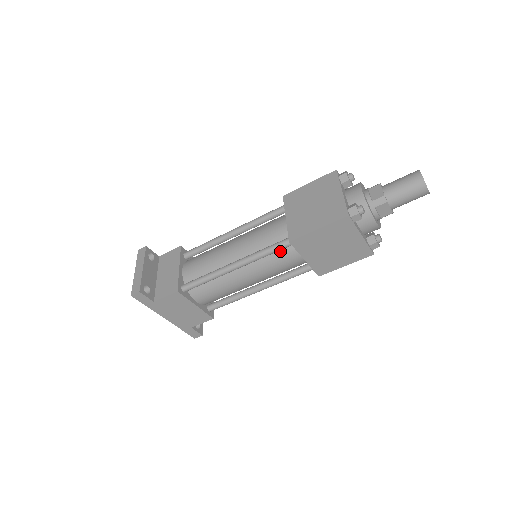
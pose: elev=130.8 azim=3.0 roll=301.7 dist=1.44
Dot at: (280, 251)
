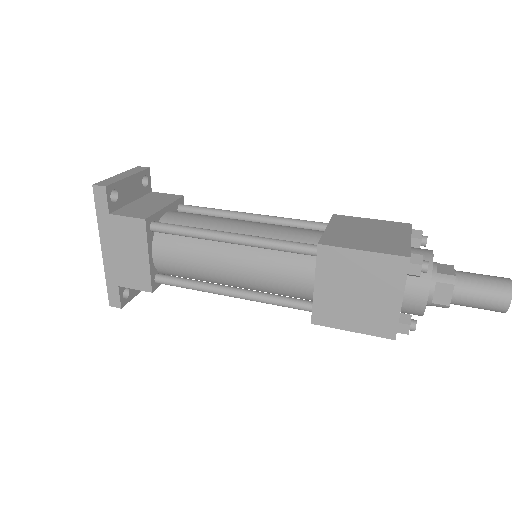
Dot at: (294, 256)
